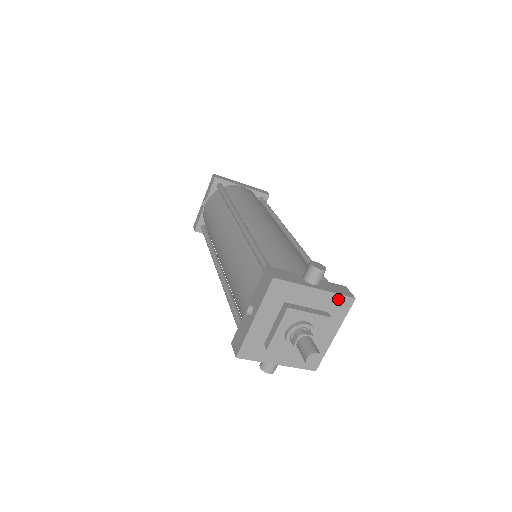
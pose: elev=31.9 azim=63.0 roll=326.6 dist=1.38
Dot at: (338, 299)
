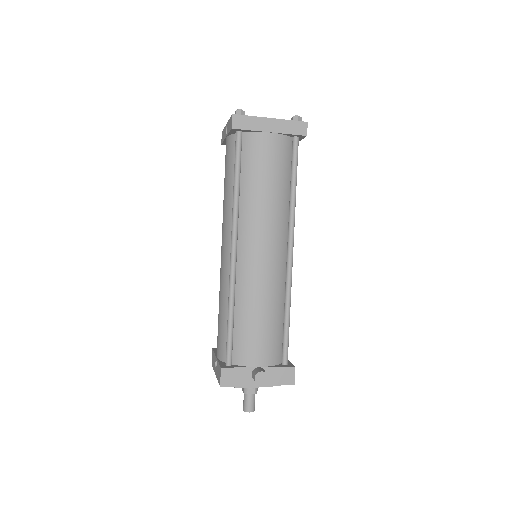
Dot at: (279, 384)
